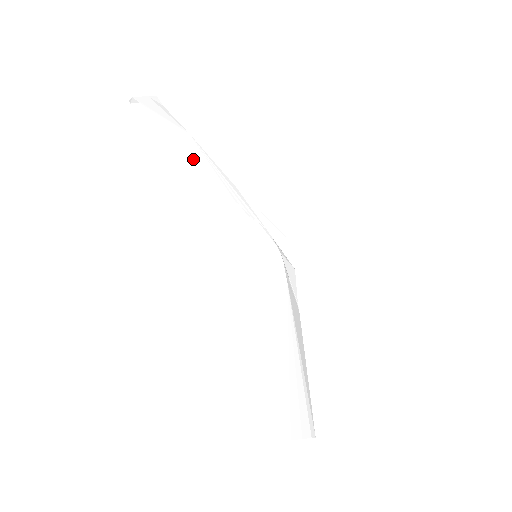
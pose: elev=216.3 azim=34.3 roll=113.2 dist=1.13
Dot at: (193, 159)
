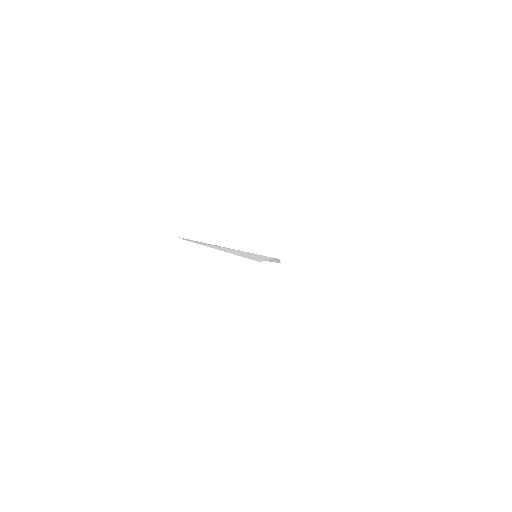
Dot at: occluded
